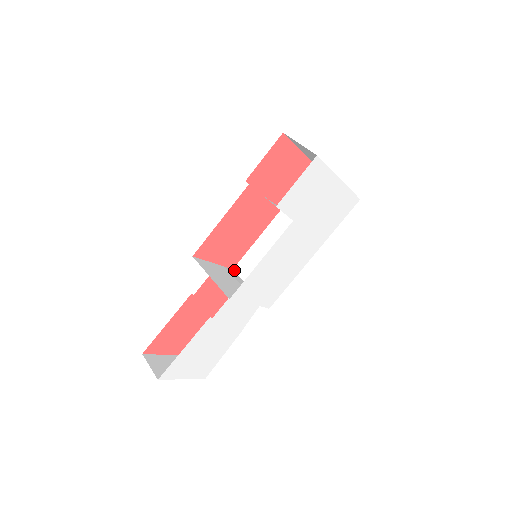
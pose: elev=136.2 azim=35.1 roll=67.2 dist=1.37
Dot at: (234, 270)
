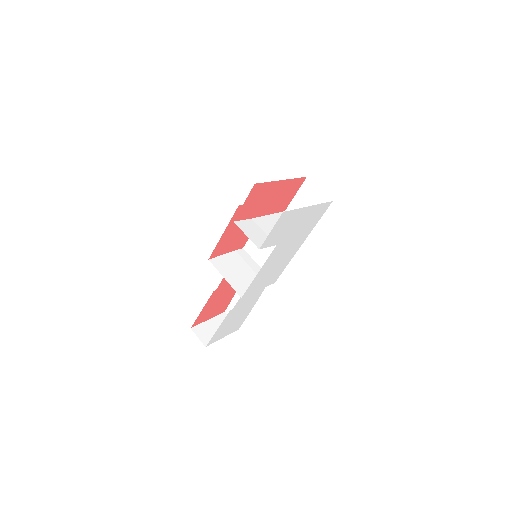
Dot at: (244, 249)
